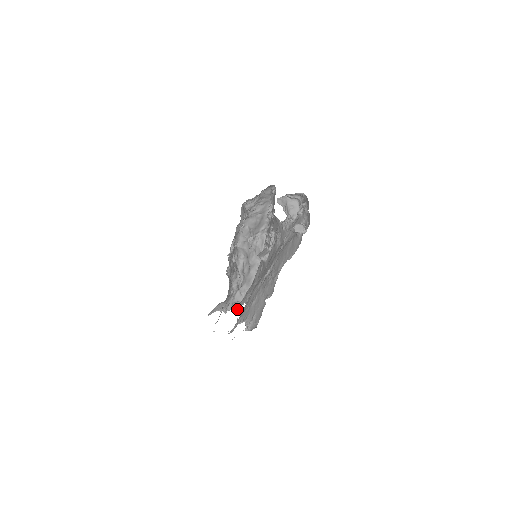
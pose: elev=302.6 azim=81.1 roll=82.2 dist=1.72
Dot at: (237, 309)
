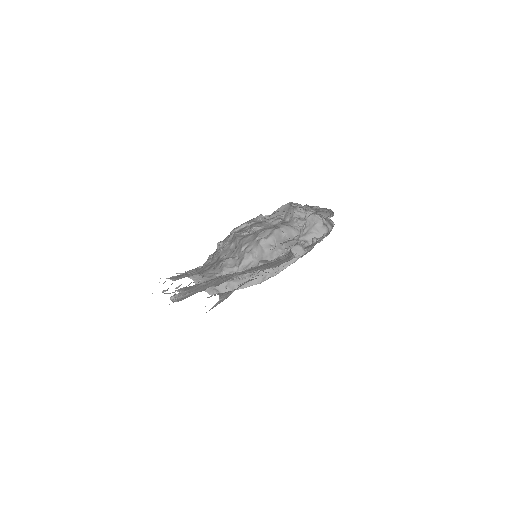
Dot at: (211, 296)
